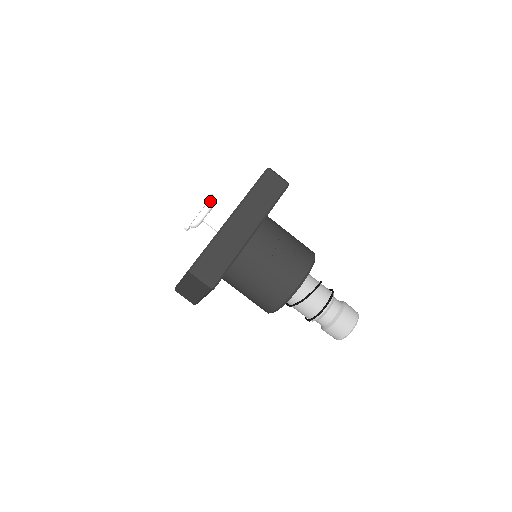
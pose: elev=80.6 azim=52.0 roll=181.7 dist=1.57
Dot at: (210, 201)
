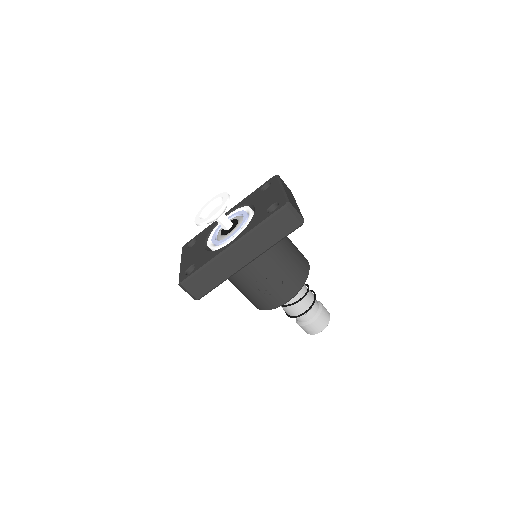
Dot at: (222, 210)
